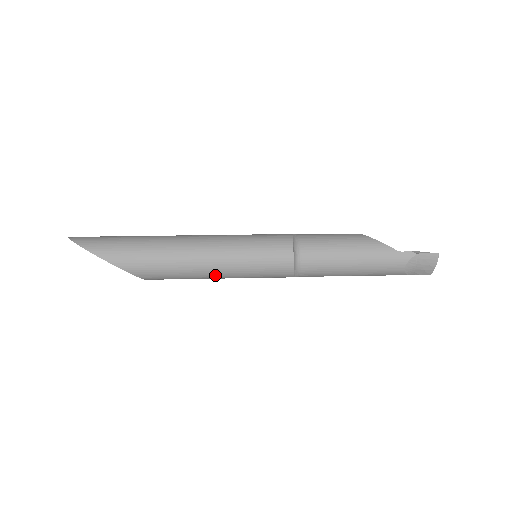
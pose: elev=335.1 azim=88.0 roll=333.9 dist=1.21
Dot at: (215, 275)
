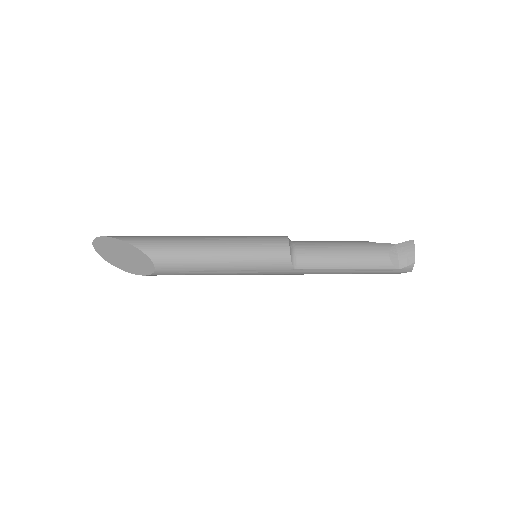
Dot at: (220, 257)
